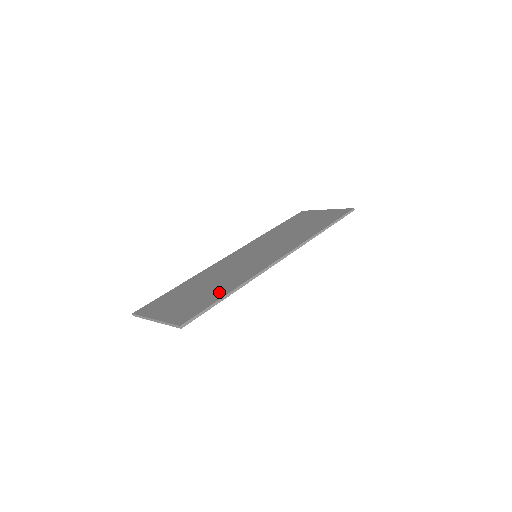
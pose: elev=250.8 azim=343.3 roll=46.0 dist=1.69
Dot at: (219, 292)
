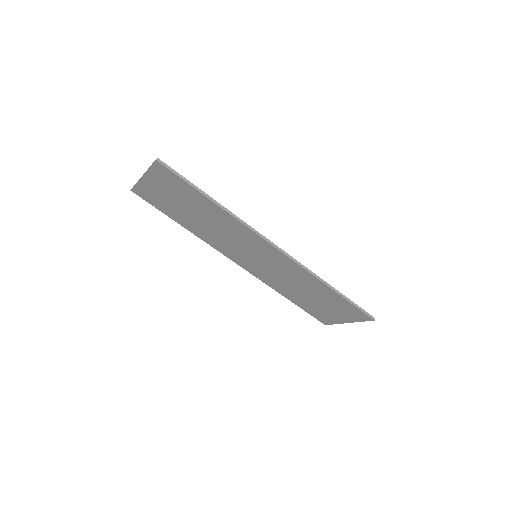
Dot at: occluded
